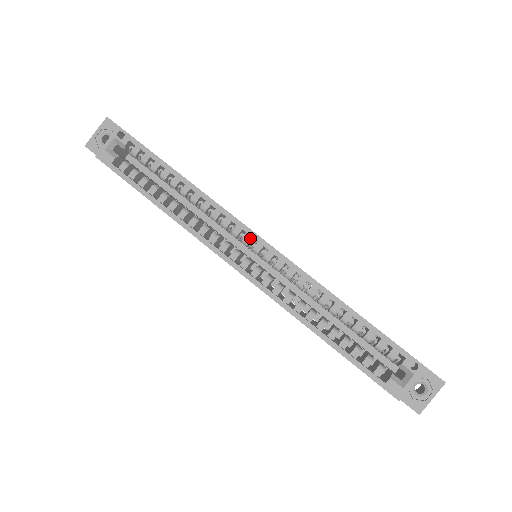
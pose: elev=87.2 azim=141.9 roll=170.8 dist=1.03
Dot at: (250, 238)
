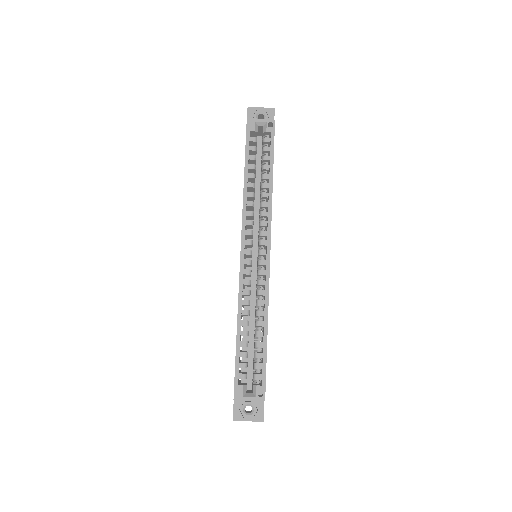
Dot at: (265, 244)
